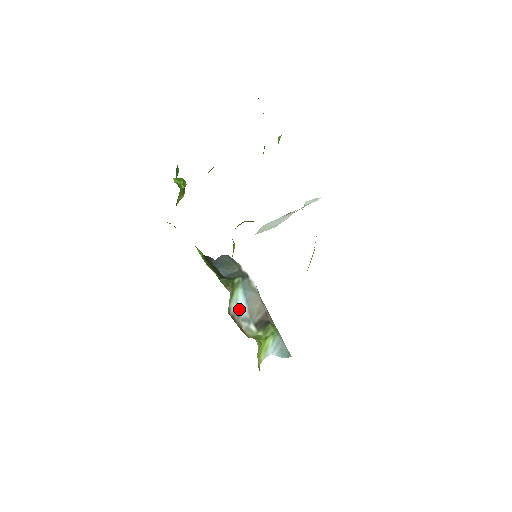
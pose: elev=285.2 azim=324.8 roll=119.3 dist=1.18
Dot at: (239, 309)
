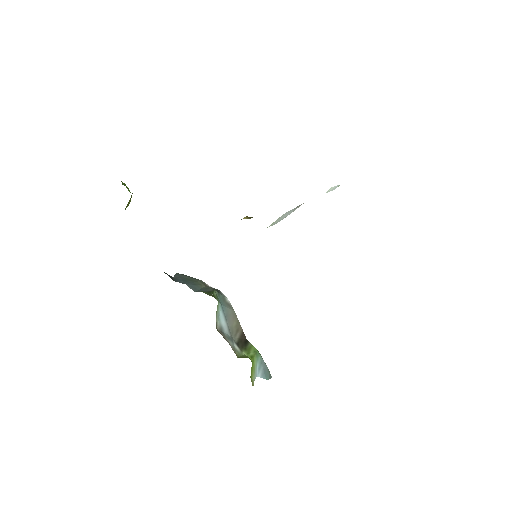
Dot at: (222, 326)
